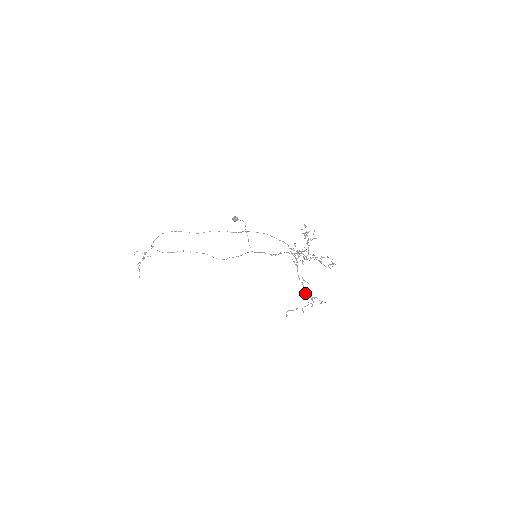
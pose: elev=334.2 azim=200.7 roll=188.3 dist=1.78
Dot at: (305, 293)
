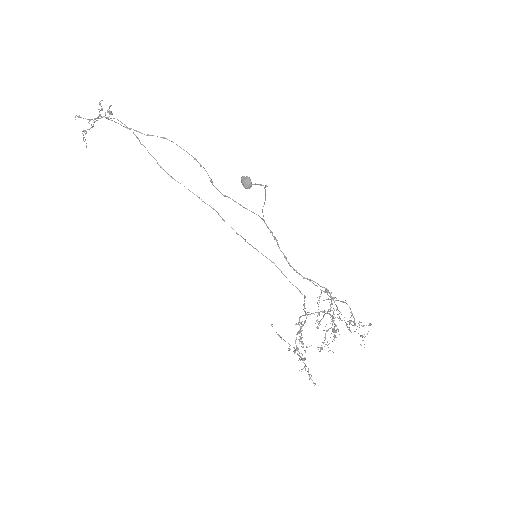
Dot at: occluded
